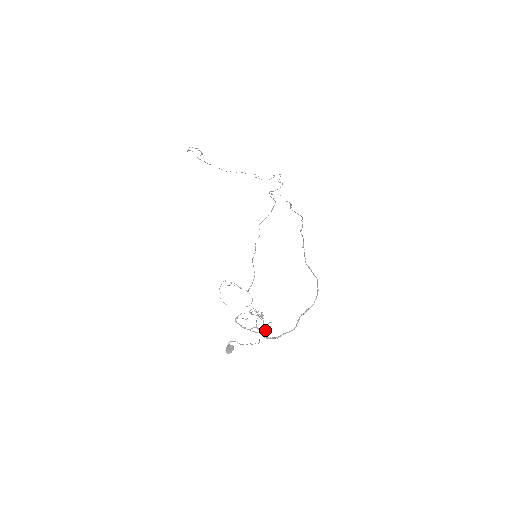
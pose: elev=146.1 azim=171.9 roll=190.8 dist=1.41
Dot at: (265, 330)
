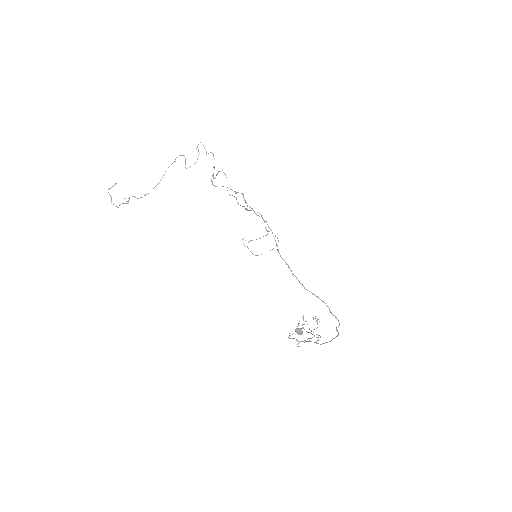
Dot at: (317, 340)
